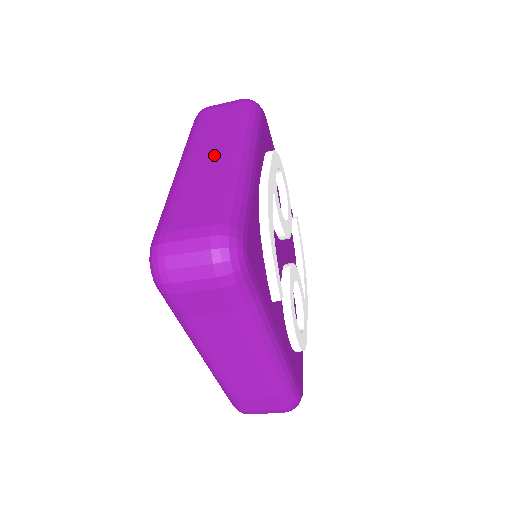
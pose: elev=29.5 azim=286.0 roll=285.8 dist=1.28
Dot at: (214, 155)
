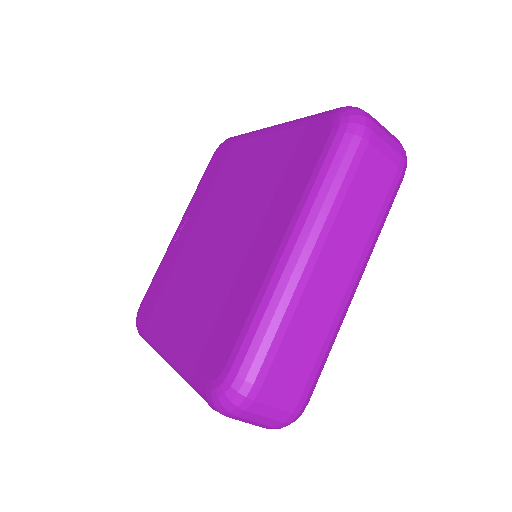
Dot at: (340, 273)
